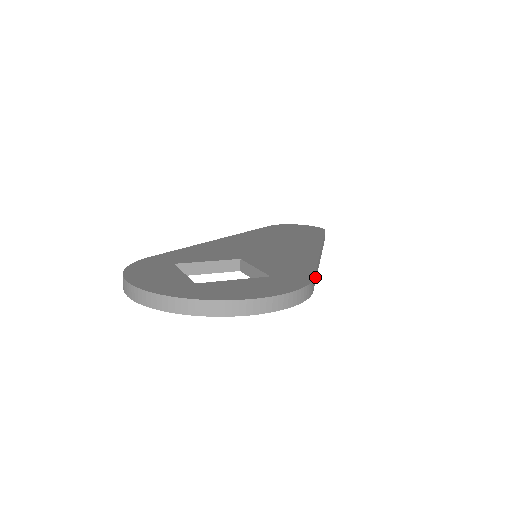
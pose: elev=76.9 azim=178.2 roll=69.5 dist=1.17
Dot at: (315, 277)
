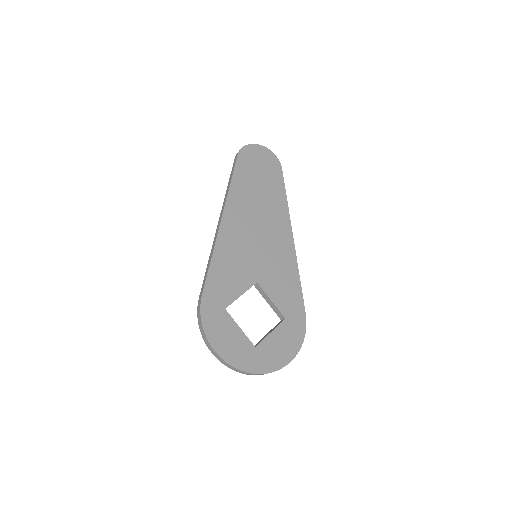
Dot at: (301, 298)
